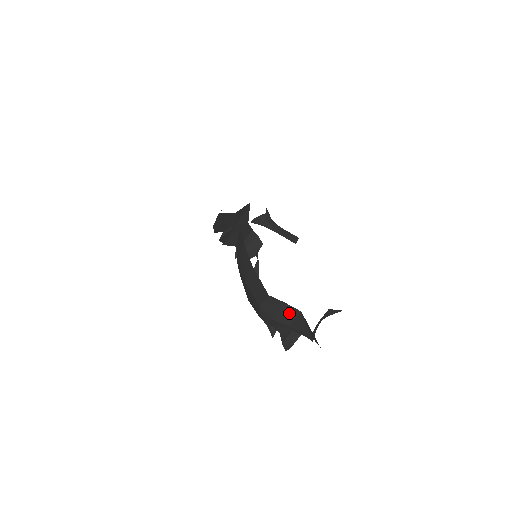
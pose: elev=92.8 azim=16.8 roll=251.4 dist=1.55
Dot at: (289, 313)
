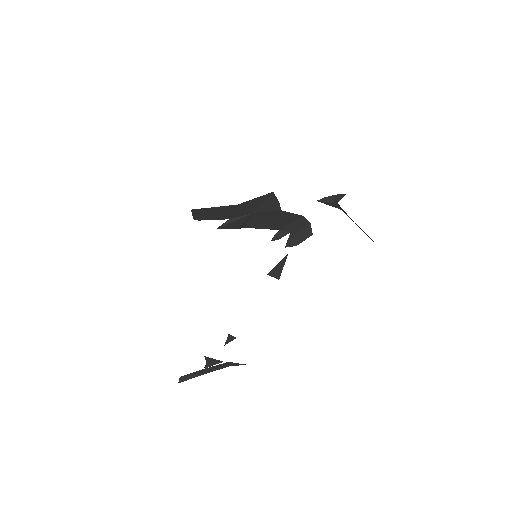
Dot at: occluded
